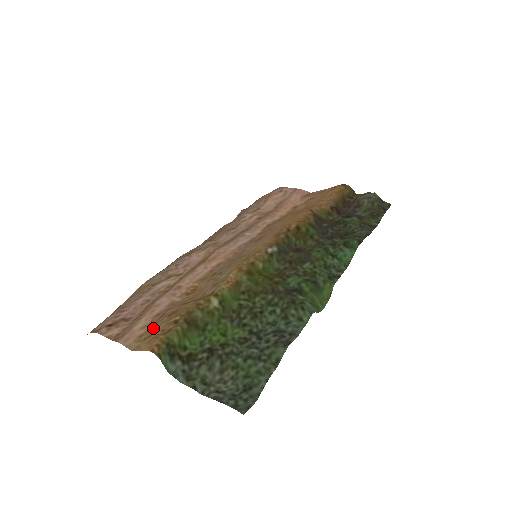
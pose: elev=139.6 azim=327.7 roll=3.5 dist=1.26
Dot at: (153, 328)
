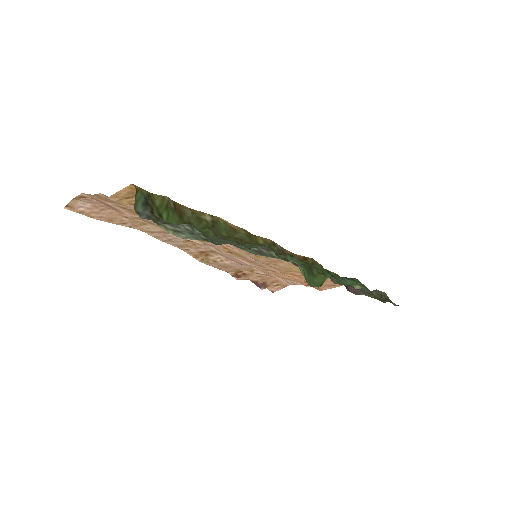
Dot at: occluded
